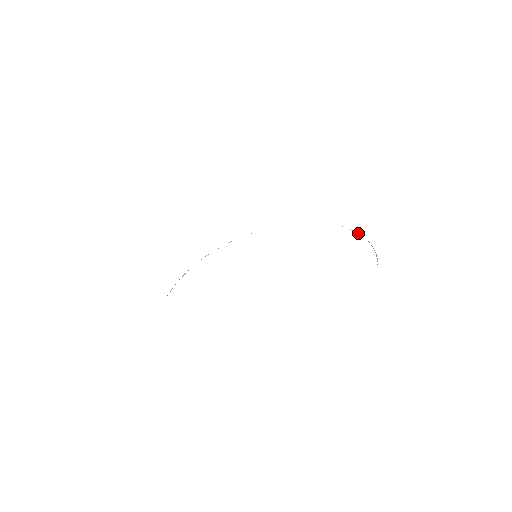
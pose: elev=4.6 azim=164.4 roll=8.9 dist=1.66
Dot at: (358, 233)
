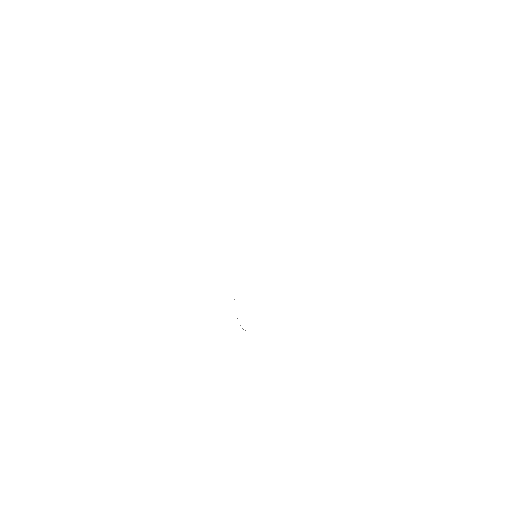
Dot at: occluded
